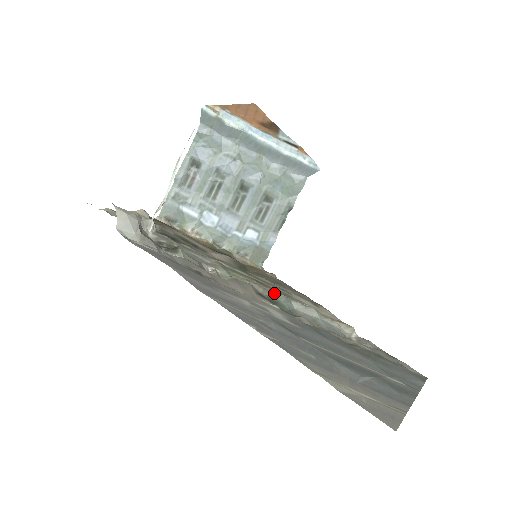
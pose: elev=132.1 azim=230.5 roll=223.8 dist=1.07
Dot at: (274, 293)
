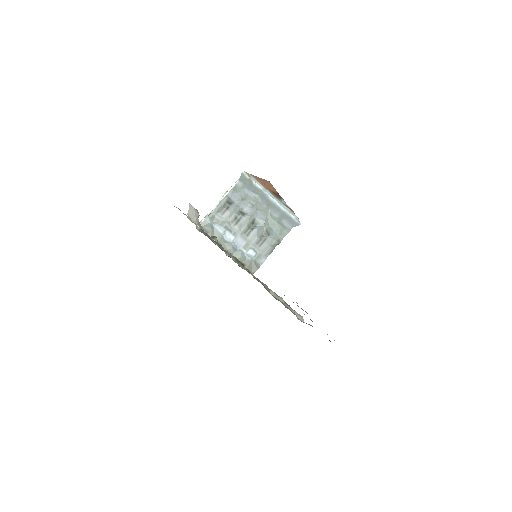
Dot at: occluded
